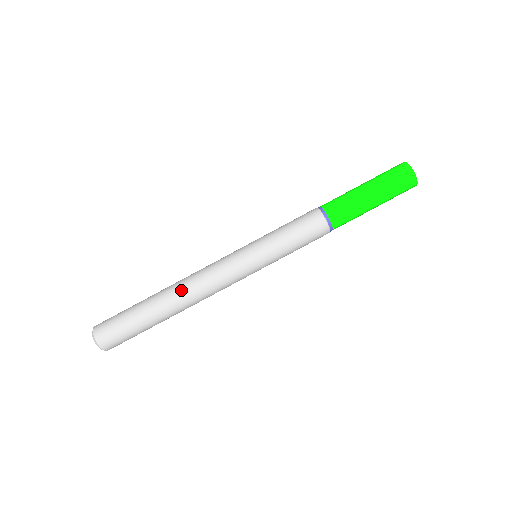
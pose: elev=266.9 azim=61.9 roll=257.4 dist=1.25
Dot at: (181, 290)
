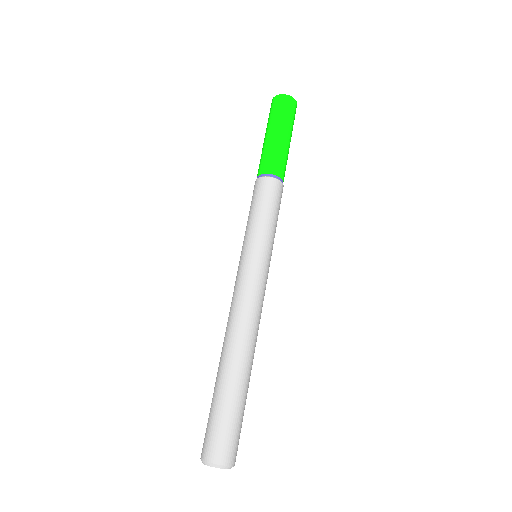
Dot at: (233, 338)
